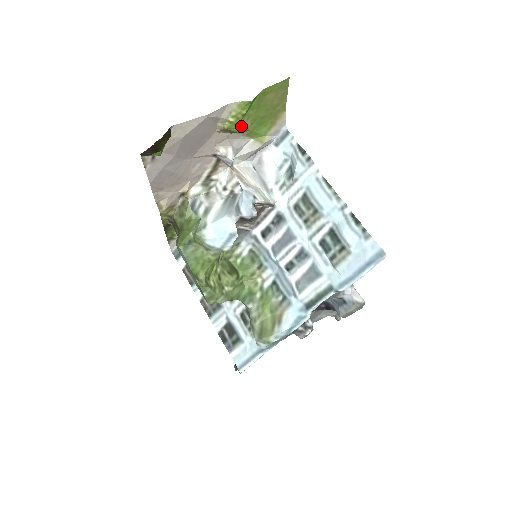
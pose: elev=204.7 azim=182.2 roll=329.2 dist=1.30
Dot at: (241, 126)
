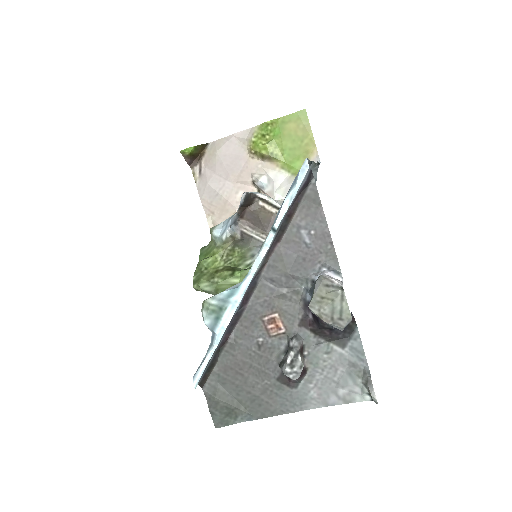
Dot at: (270, 153)
